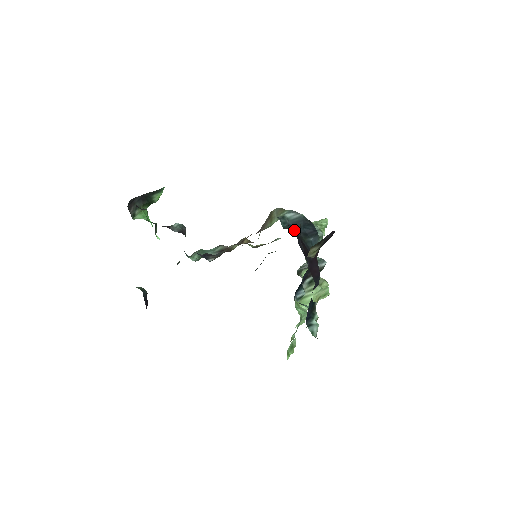
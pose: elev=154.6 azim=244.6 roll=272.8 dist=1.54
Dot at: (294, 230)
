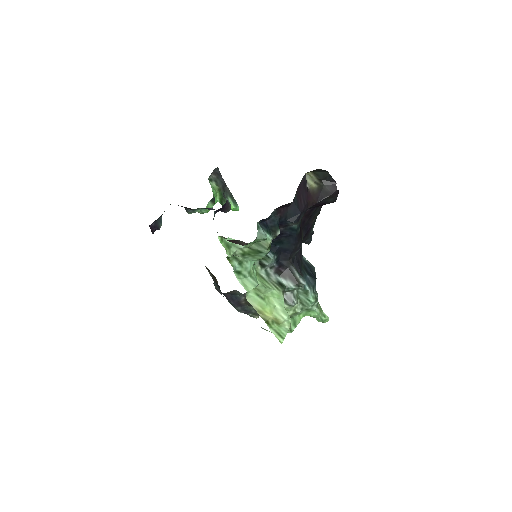
Dot at: occluded
